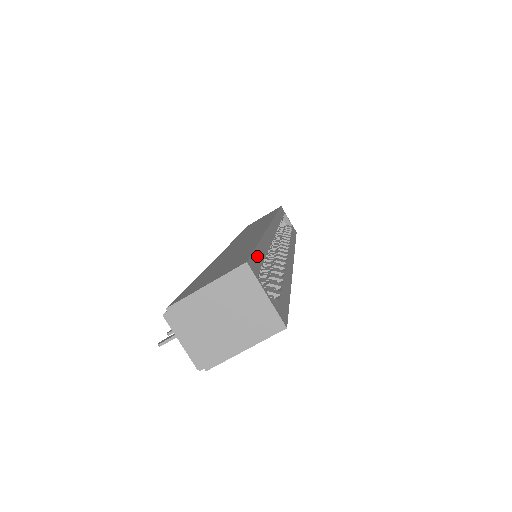
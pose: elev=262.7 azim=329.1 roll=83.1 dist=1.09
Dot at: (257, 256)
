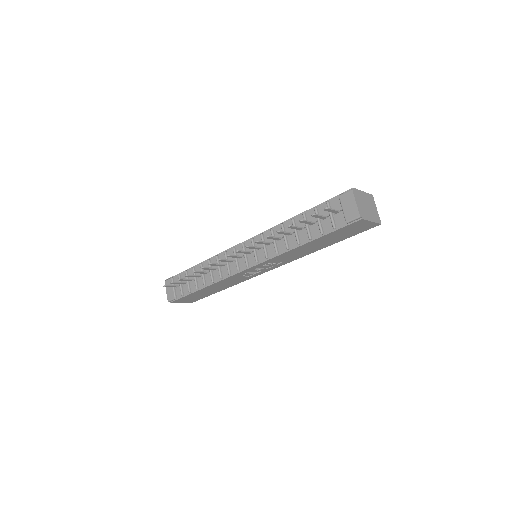
Dot at: occluded
